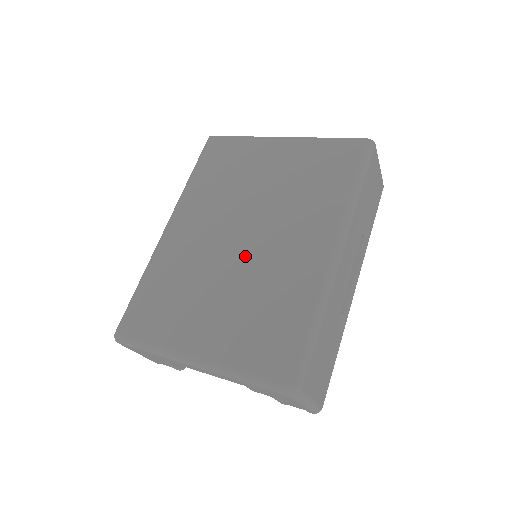
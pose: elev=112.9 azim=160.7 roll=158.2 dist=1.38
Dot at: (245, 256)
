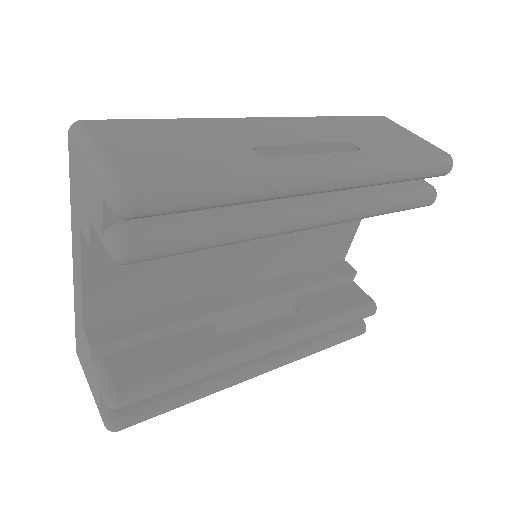
Dot at: occluded
